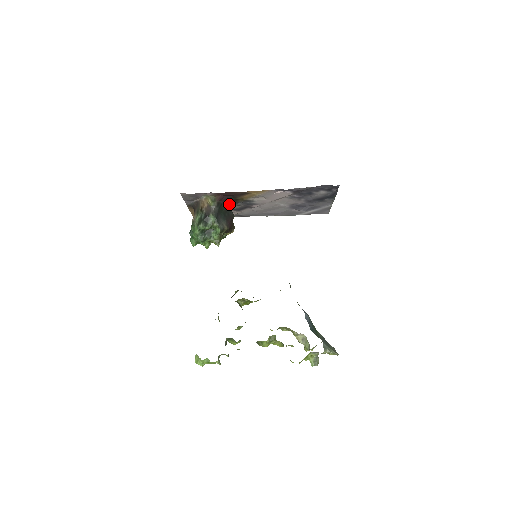
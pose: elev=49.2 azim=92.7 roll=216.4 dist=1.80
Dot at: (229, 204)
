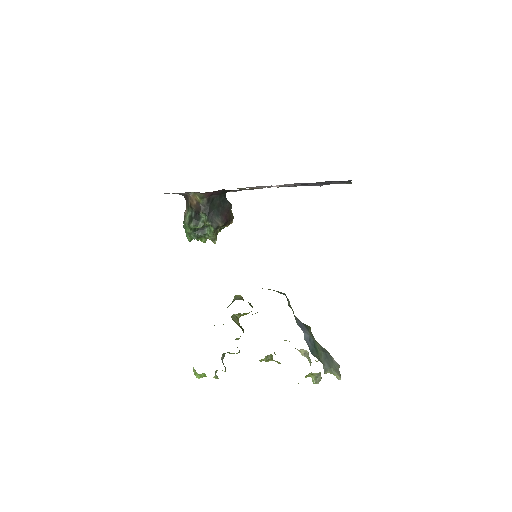
Dot at: (223, 195)
